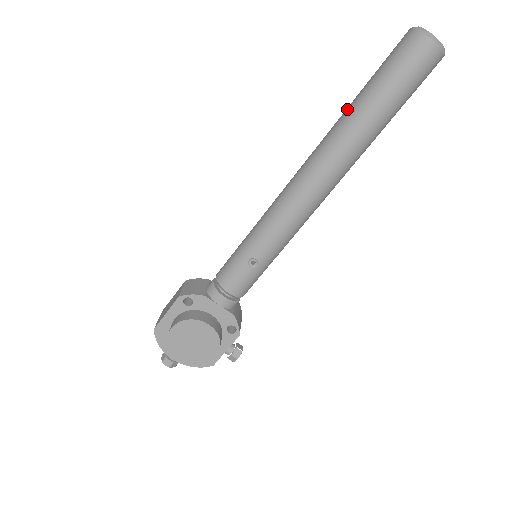
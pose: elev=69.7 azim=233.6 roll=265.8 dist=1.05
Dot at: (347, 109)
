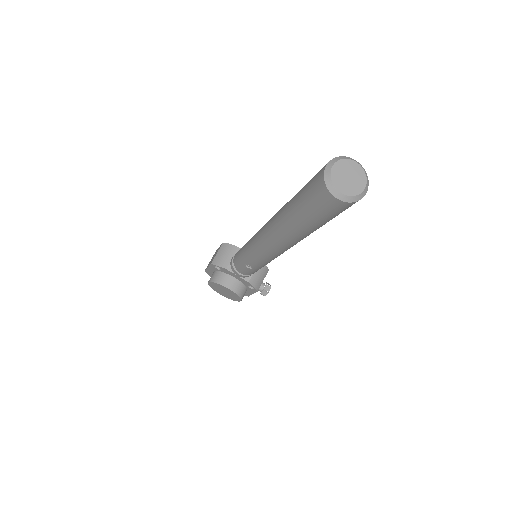
Dot at: (287, 204)
